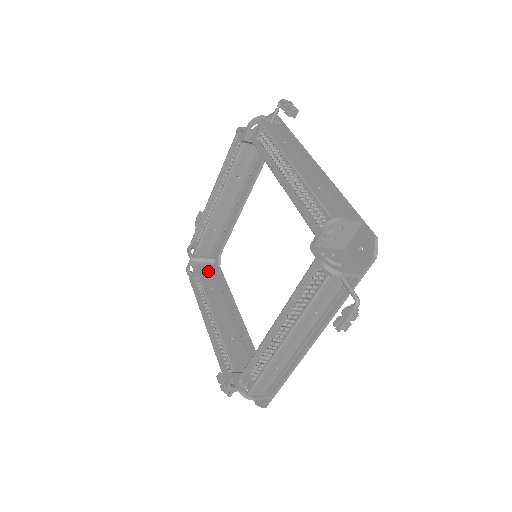
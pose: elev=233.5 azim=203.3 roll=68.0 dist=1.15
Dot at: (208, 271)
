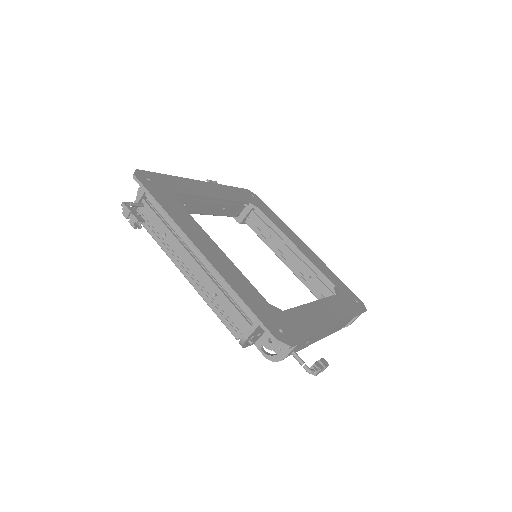
Dot at: (256, 218)
